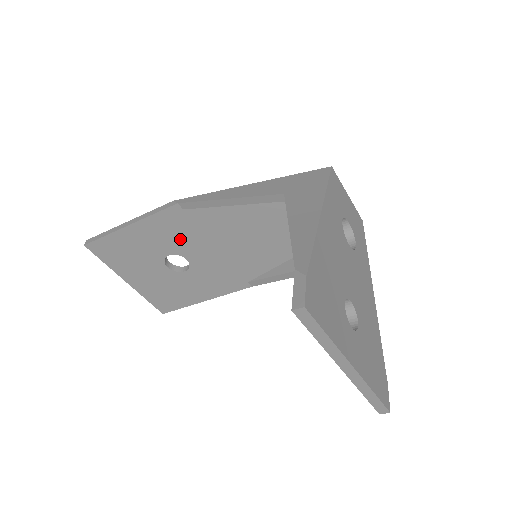
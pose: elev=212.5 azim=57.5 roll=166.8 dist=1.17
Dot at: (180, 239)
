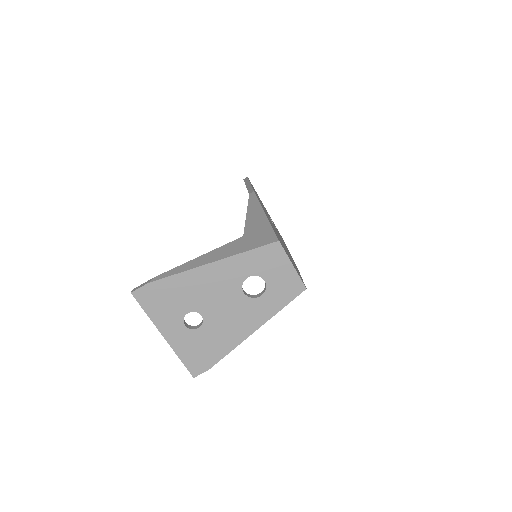
Dot at: occluded
